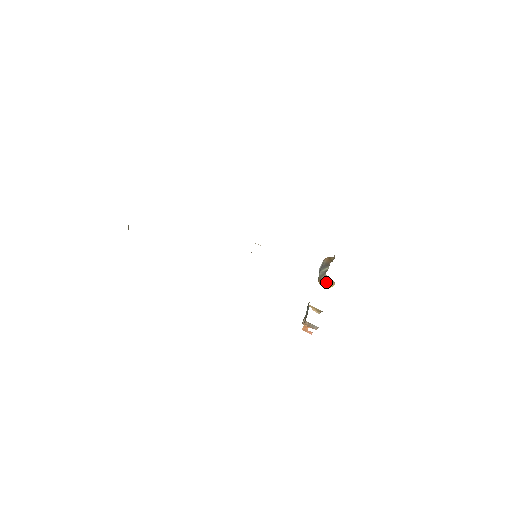
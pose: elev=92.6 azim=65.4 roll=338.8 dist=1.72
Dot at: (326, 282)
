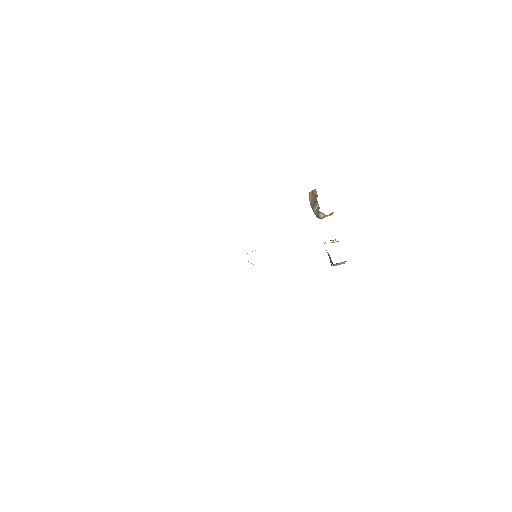
Dot at: (325, 216)
